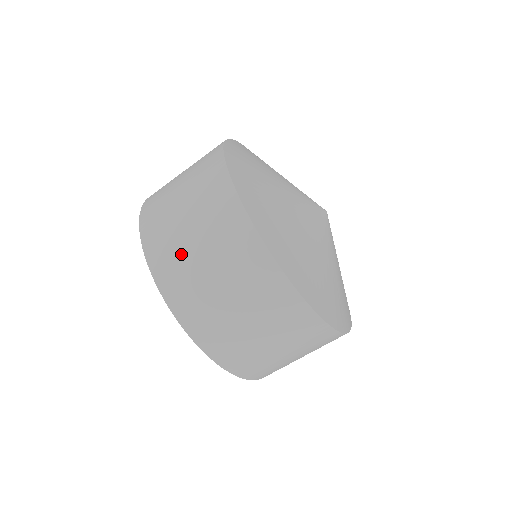
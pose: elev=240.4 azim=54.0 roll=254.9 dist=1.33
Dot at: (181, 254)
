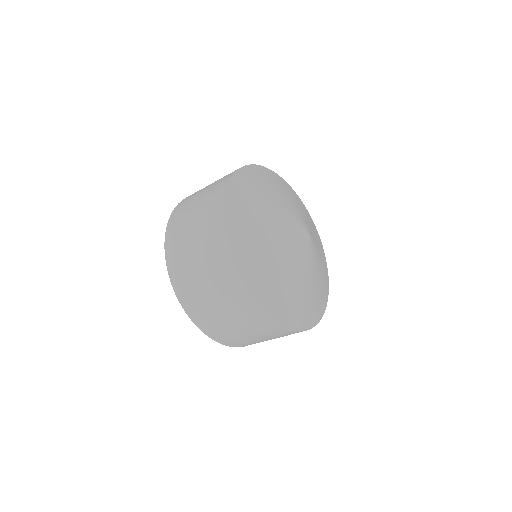
Dot at: (185, 259)
